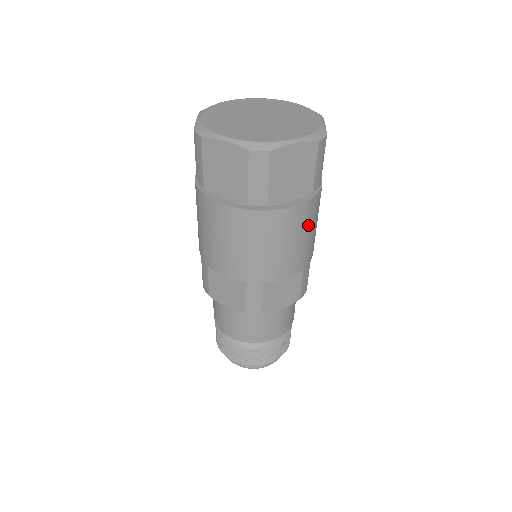
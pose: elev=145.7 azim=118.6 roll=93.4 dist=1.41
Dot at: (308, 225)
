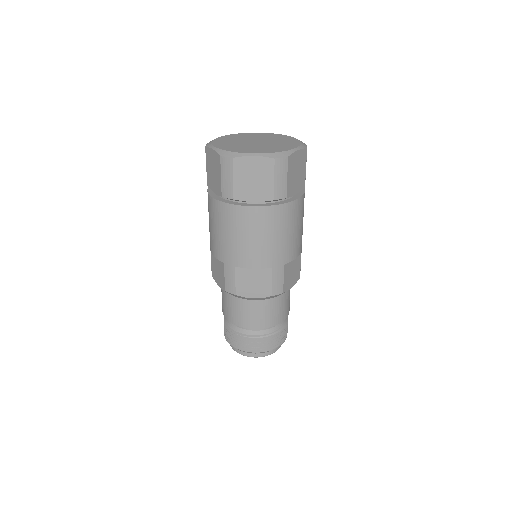
Dot at: (273, 228)
